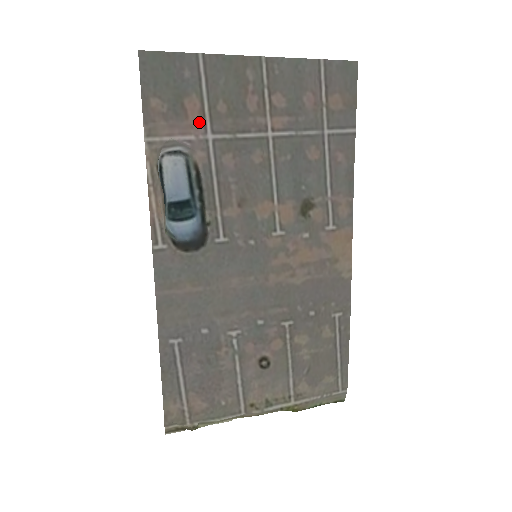
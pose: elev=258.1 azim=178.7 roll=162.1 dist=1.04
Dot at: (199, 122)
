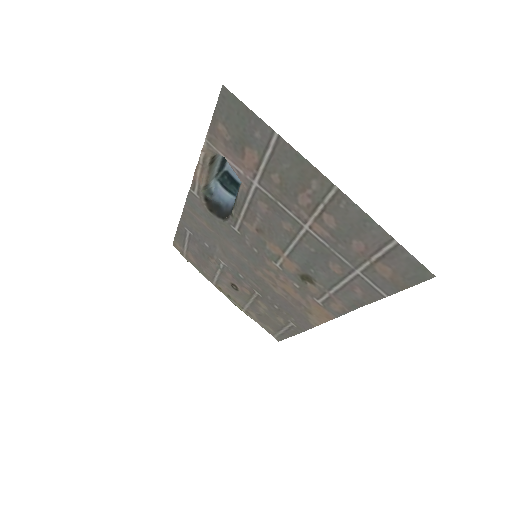
Dot at: (251, 169)
